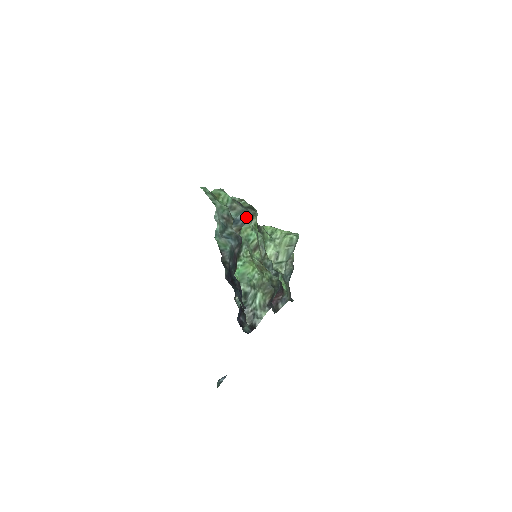
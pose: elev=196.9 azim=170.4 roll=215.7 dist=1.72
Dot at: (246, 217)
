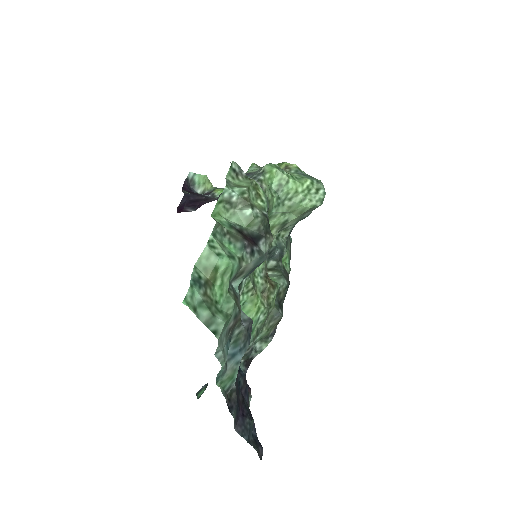
Dot at: (258, 265)
